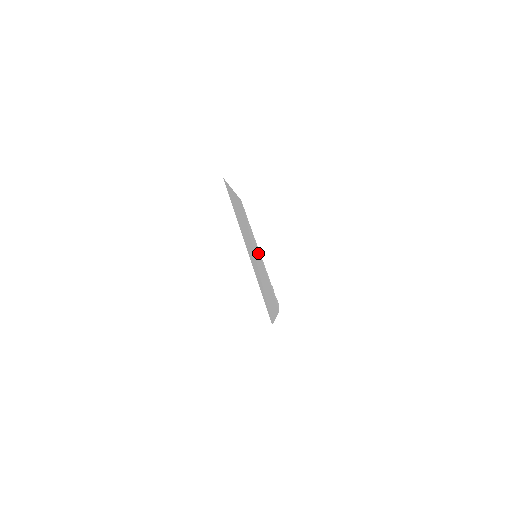
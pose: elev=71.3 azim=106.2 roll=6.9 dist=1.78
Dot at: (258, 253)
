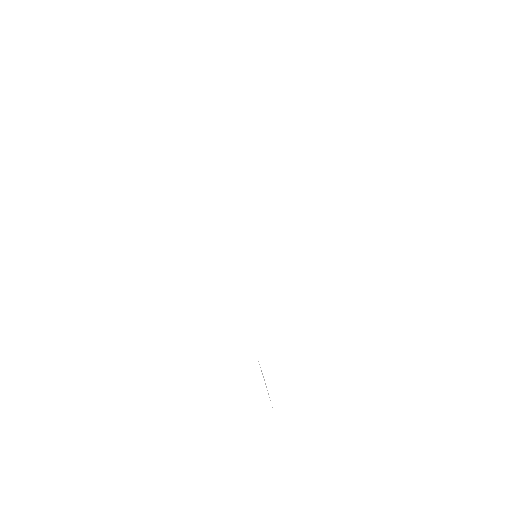
Dot at: occluded
